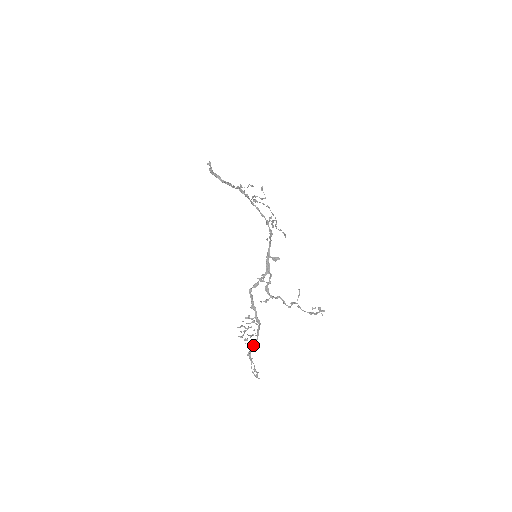
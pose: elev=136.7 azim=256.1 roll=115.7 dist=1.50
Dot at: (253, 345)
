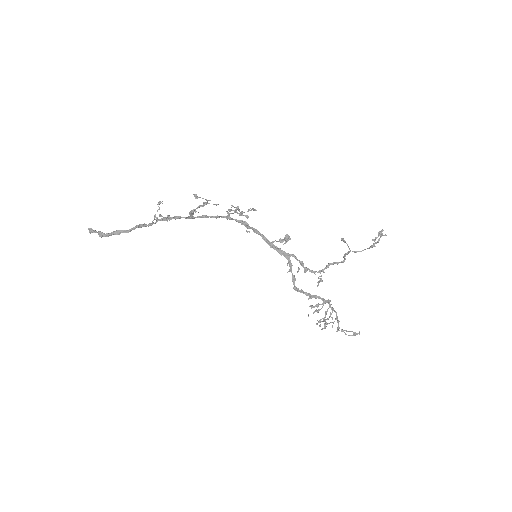
Dot at: (338, 321)
